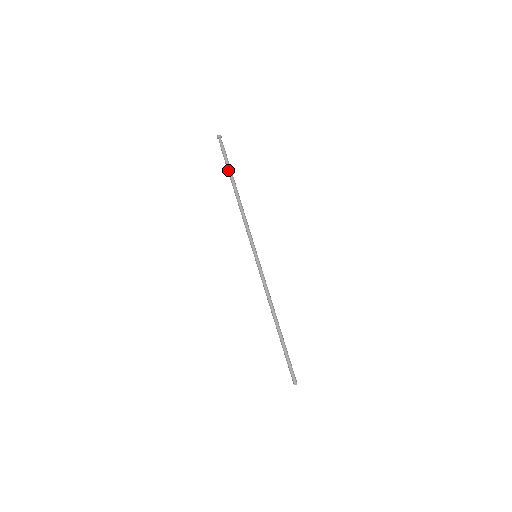
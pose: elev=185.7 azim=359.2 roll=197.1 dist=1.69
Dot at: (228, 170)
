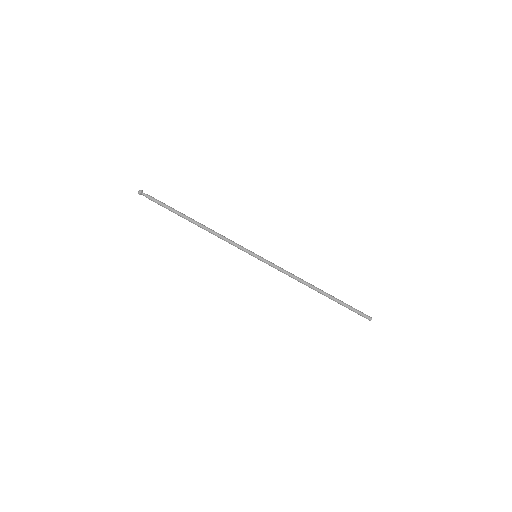
Dot at: (173, 211)
